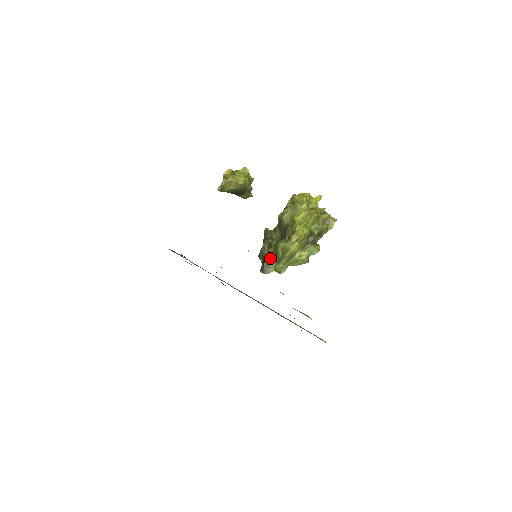
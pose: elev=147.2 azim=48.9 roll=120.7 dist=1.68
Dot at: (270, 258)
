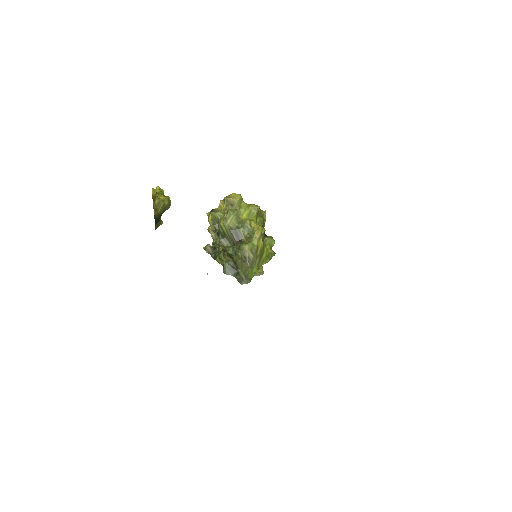
Dot at: (241, 267)
